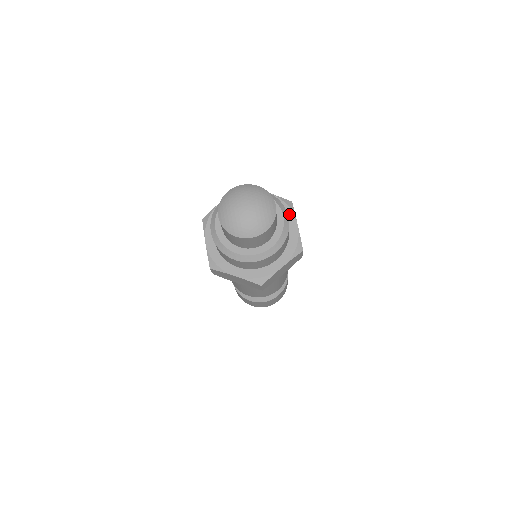
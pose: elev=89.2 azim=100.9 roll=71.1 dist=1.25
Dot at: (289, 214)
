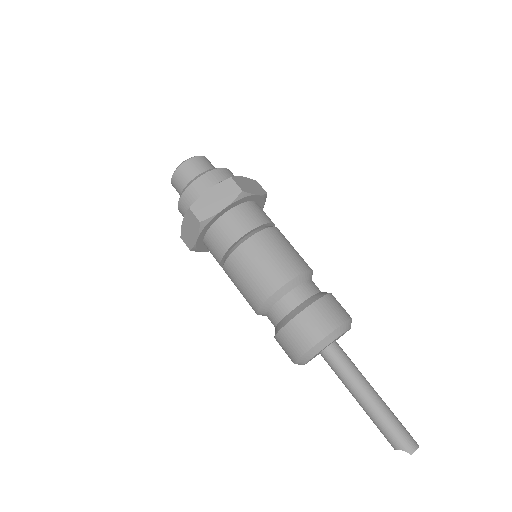
Dot at: occluded
